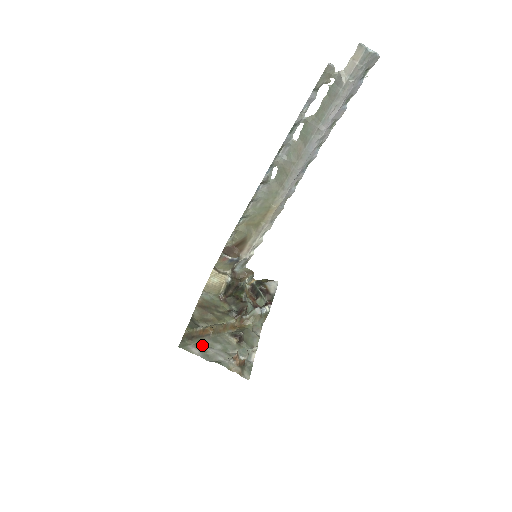
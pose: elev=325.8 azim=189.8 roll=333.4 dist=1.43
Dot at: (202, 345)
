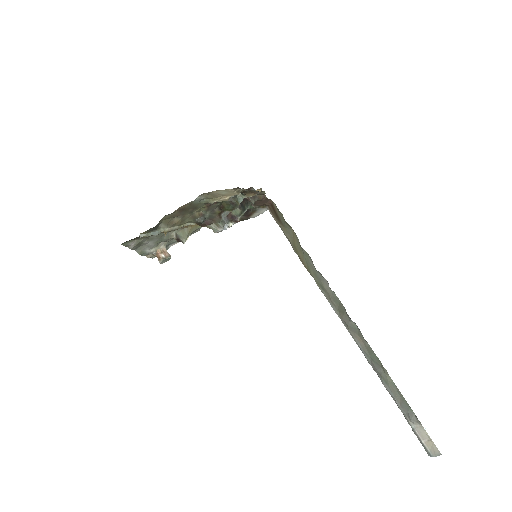
Dot at: (143, 241)
